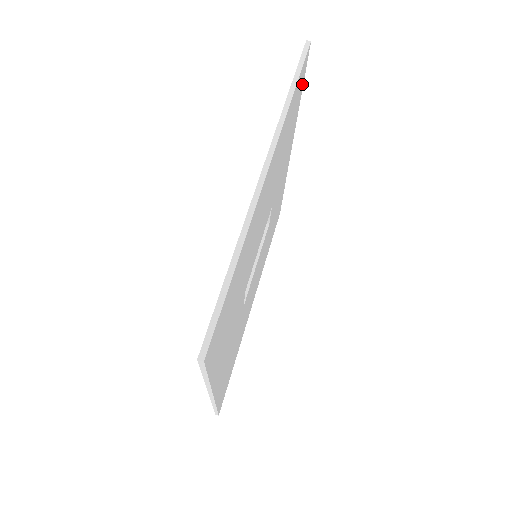
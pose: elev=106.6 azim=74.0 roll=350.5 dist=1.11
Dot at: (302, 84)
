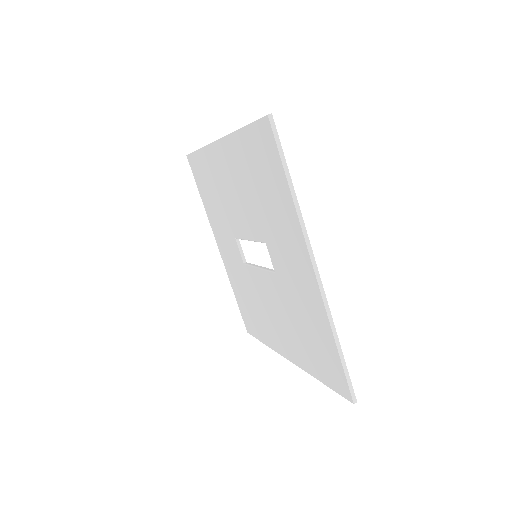
Dot at: occluded
